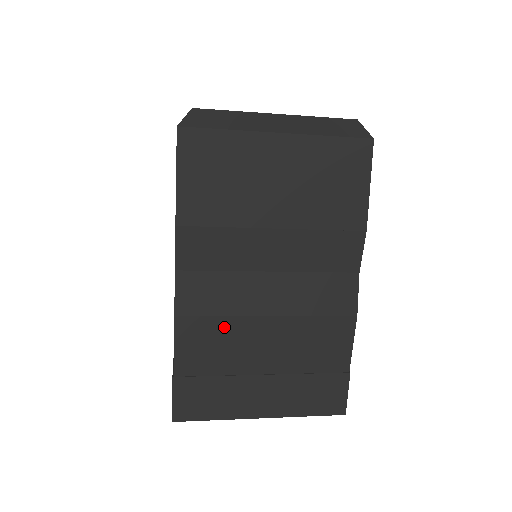
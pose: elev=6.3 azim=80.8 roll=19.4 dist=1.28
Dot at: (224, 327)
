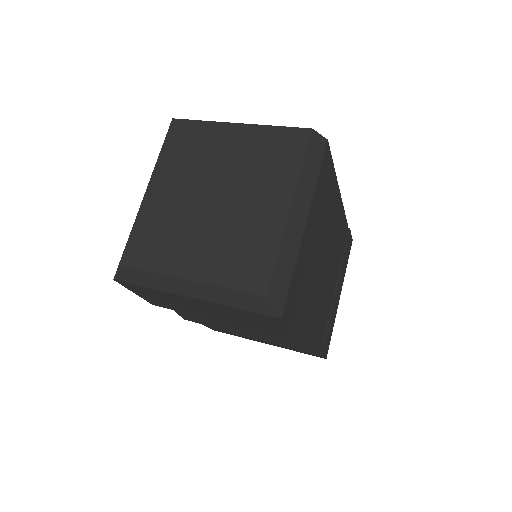
Dot at: occluded
